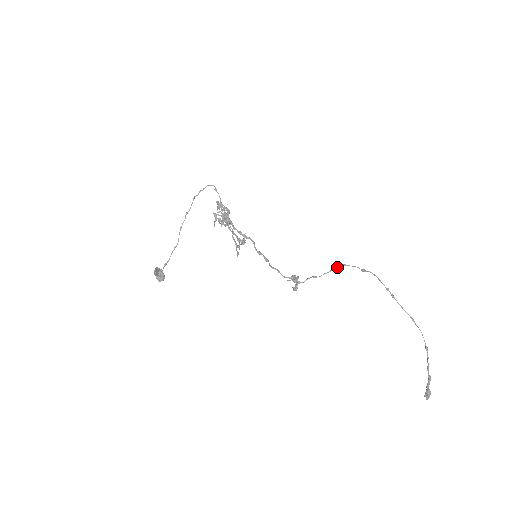
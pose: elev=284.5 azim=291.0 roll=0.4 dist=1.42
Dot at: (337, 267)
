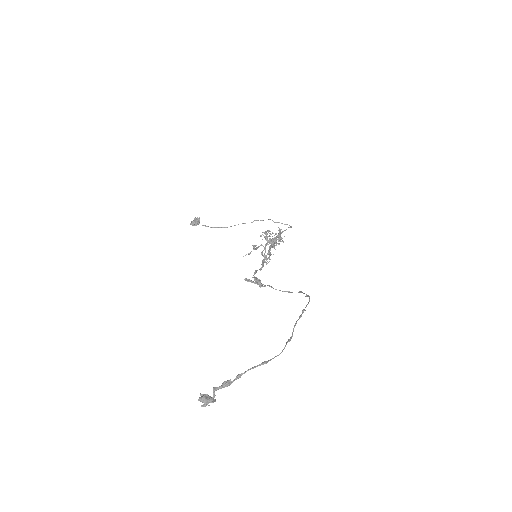
Dot at: occluded
